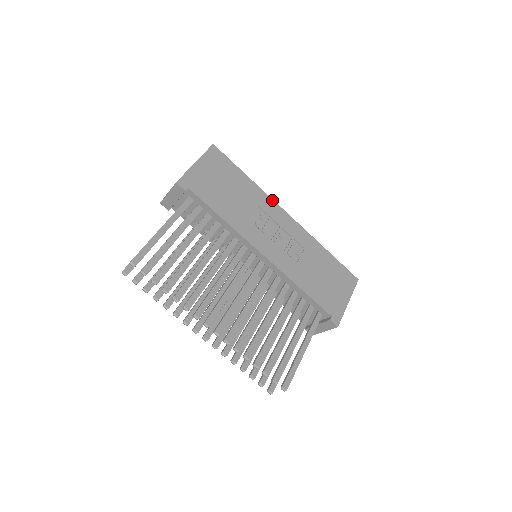
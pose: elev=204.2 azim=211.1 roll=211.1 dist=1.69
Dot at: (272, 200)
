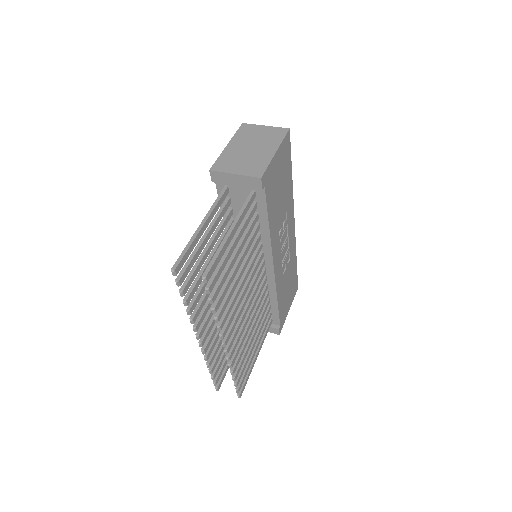
Dot at: (293, 205)
